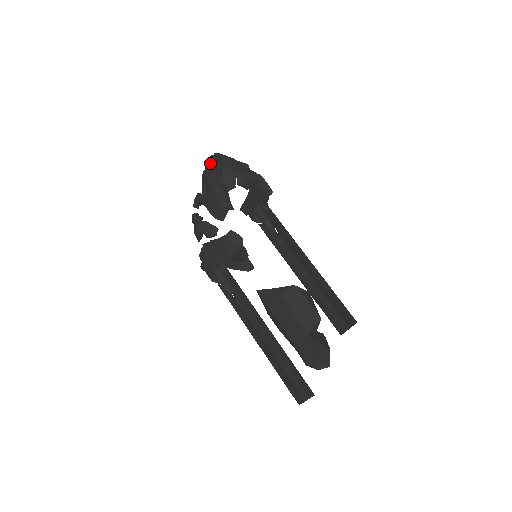
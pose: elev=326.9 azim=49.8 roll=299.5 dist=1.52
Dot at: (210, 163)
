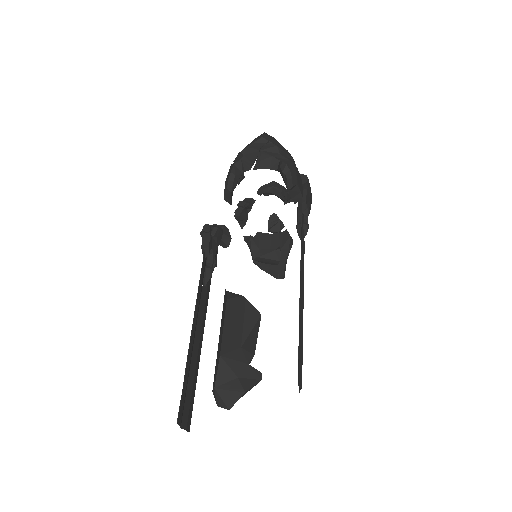
Dot at: occluded
